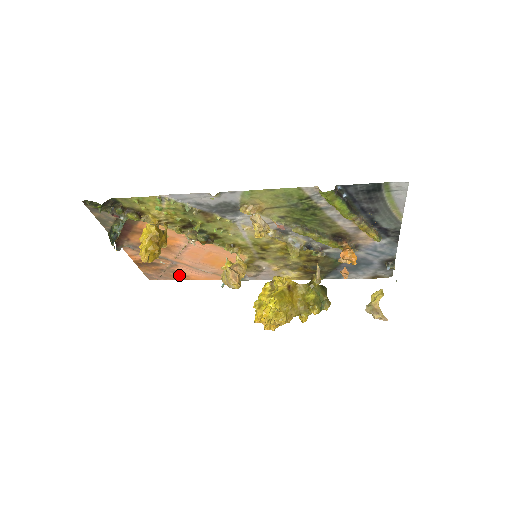
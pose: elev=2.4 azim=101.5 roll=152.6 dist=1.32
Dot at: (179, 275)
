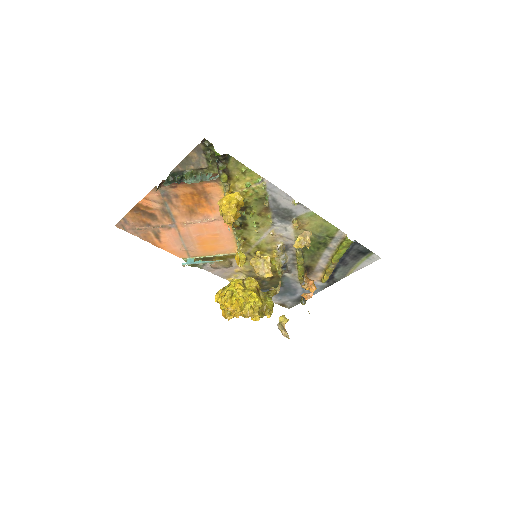
Dot at: (154, 237)
